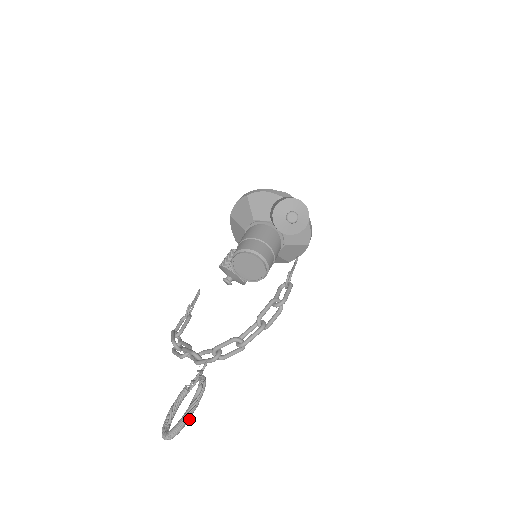
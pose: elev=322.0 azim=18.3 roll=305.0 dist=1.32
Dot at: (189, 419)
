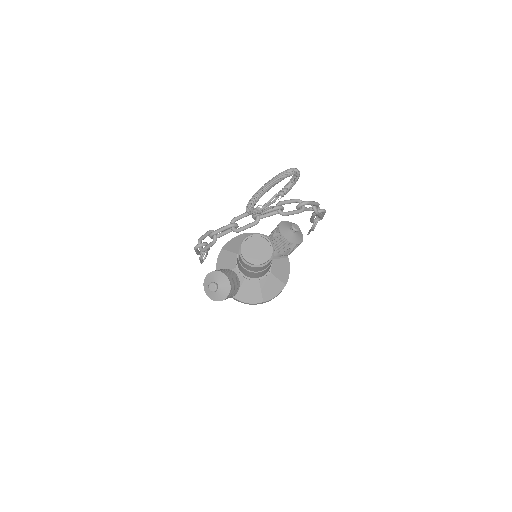
Dot at: (296, 172)
